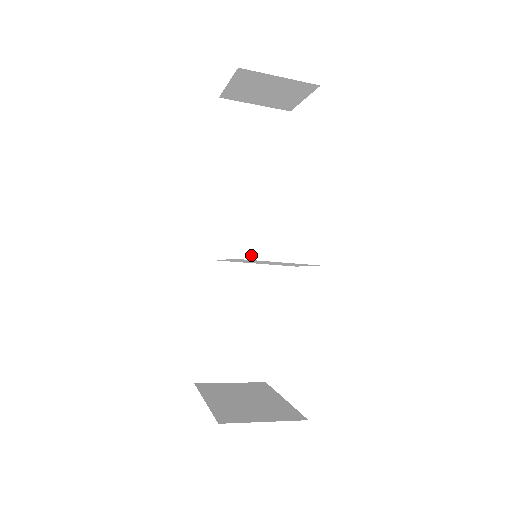
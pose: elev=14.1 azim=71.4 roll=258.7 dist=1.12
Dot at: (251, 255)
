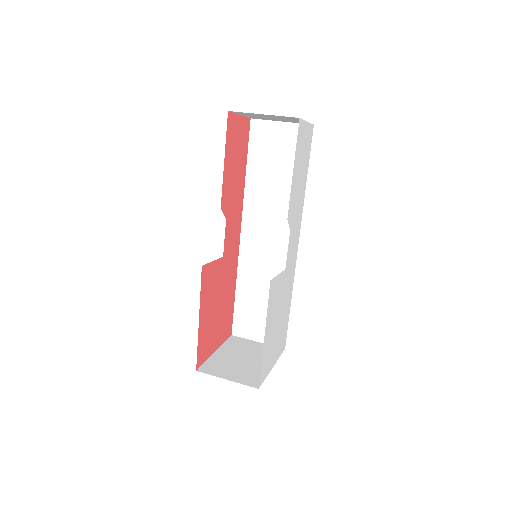
Dot at: (275, 249)
